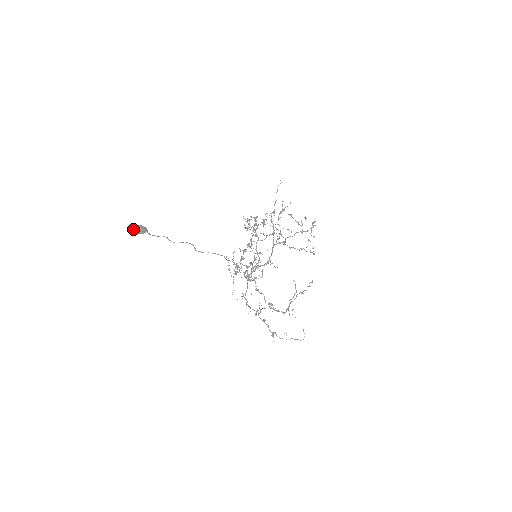
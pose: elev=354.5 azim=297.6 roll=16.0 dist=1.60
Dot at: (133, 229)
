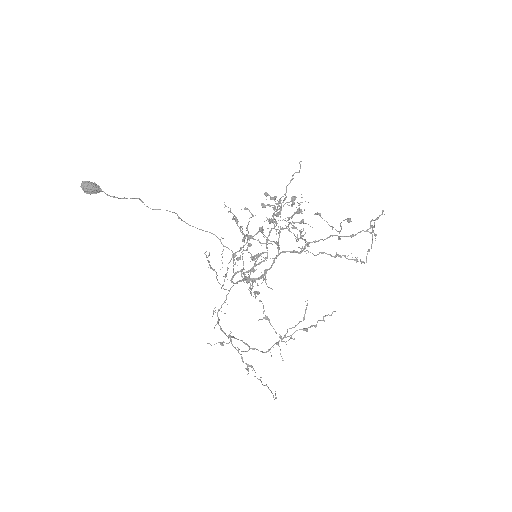
Dot at: (81, 185)
